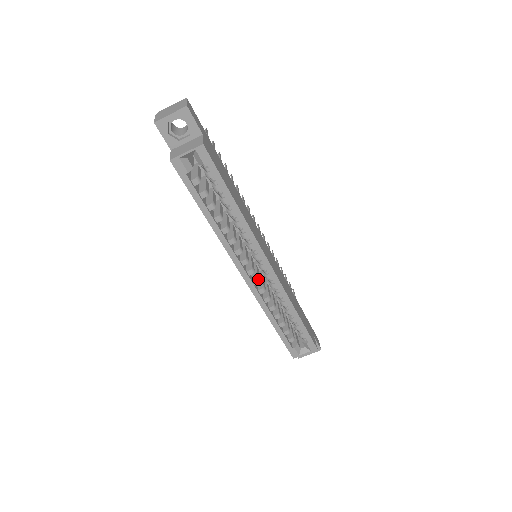
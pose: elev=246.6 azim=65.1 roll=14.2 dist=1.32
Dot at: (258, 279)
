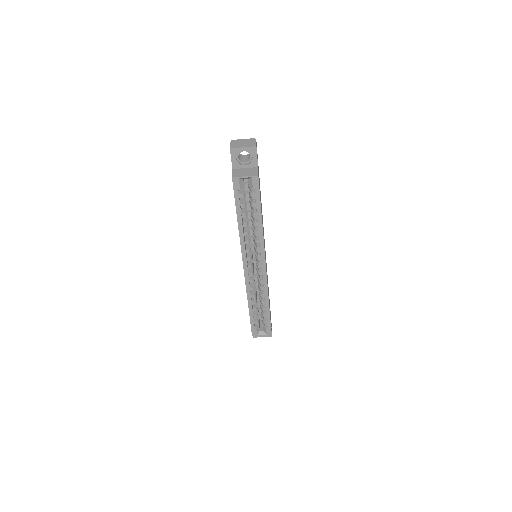
Dot at: (253, 273)
